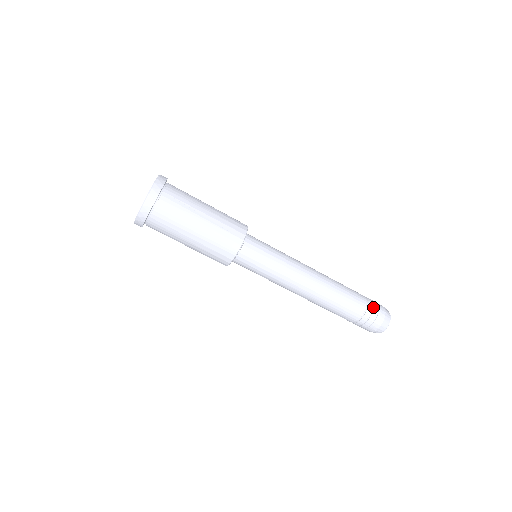
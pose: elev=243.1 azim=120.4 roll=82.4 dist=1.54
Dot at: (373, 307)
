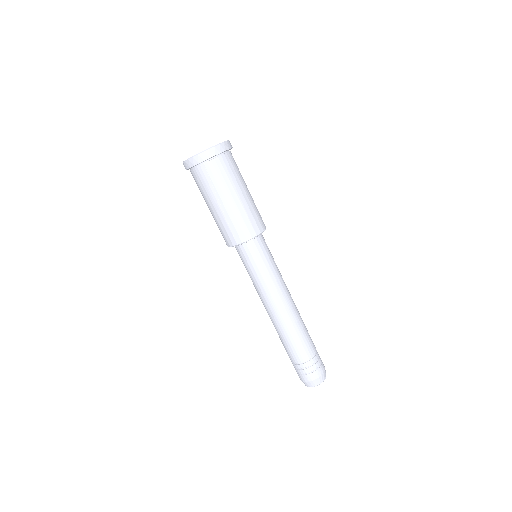
Dot at: occluded
